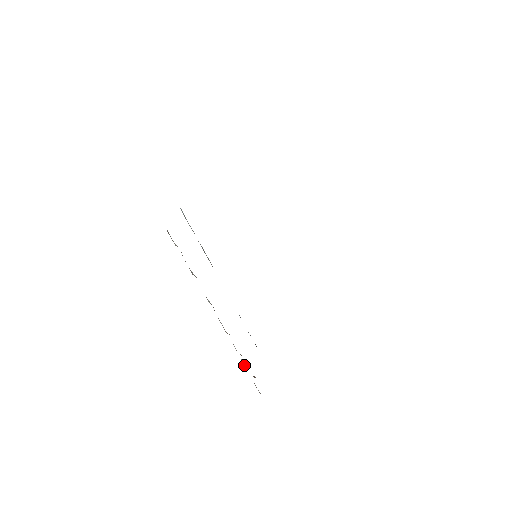
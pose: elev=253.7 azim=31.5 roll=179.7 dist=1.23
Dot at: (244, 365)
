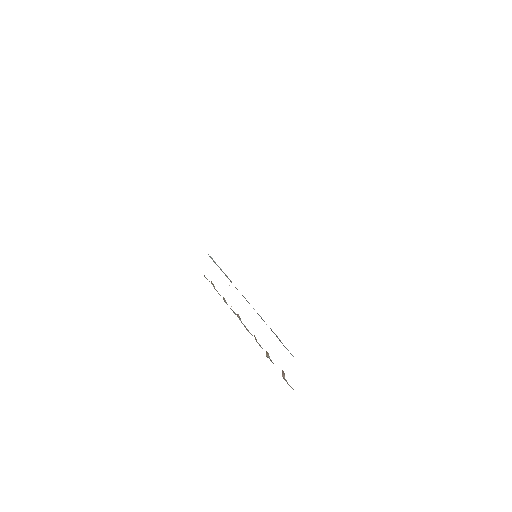
Dot at: occluded
